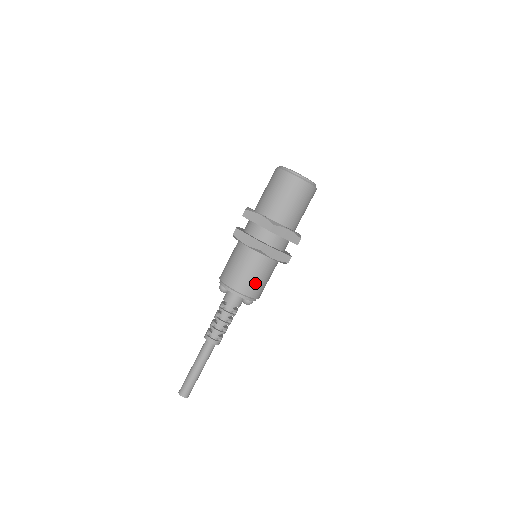
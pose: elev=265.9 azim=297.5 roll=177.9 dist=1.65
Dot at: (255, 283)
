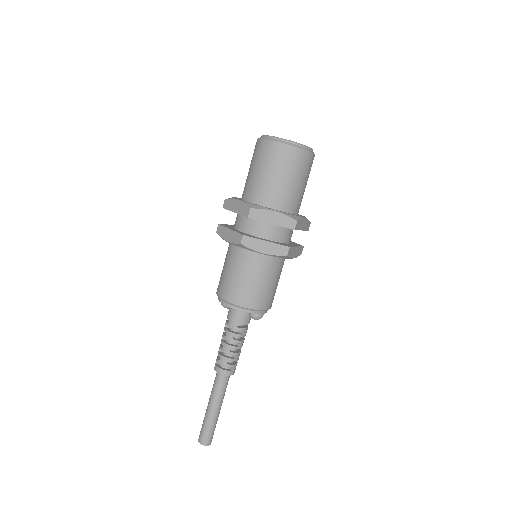
Dot at: (251, 289)
